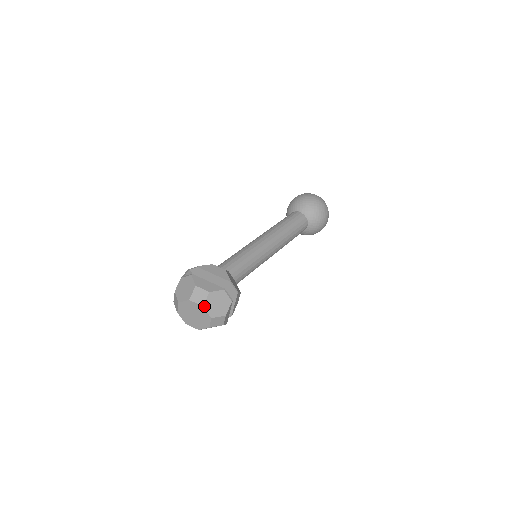
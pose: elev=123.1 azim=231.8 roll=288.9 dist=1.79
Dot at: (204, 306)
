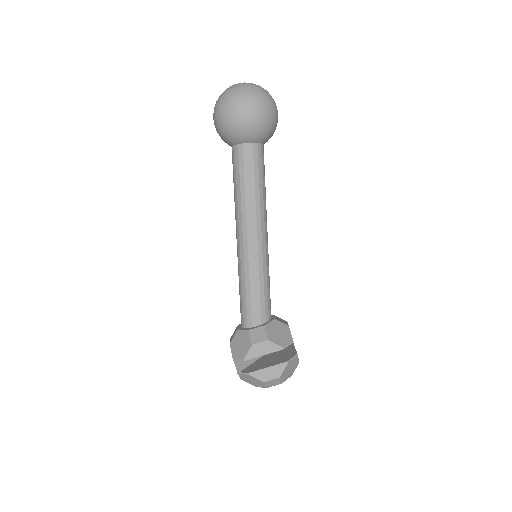
Dot at: (282, 382)
